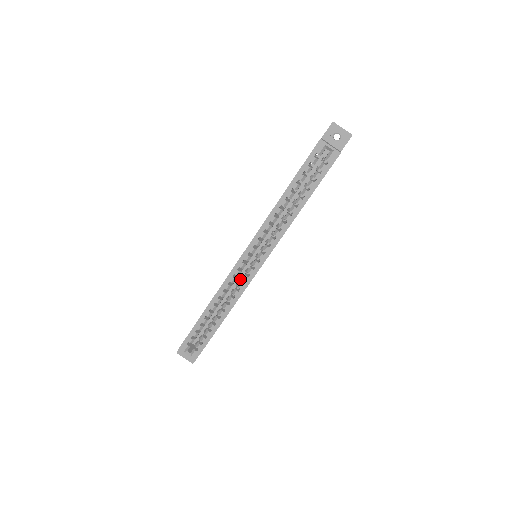
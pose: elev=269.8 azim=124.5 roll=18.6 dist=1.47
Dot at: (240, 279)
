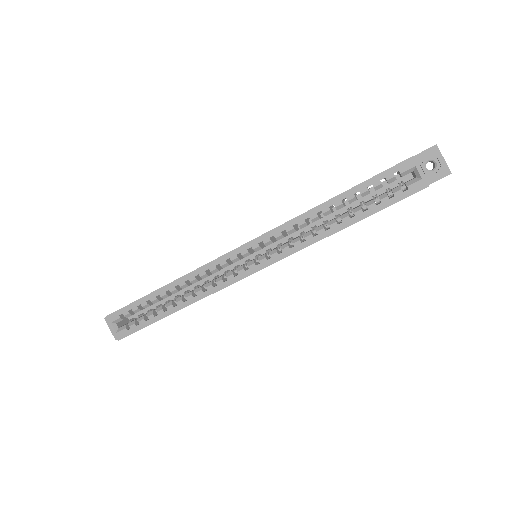
Dot at: (223, 273)
